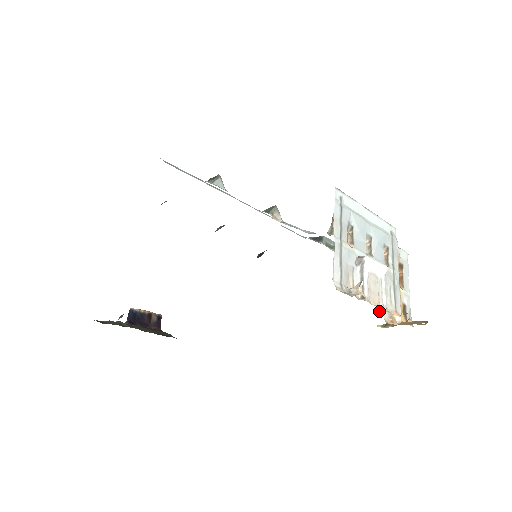
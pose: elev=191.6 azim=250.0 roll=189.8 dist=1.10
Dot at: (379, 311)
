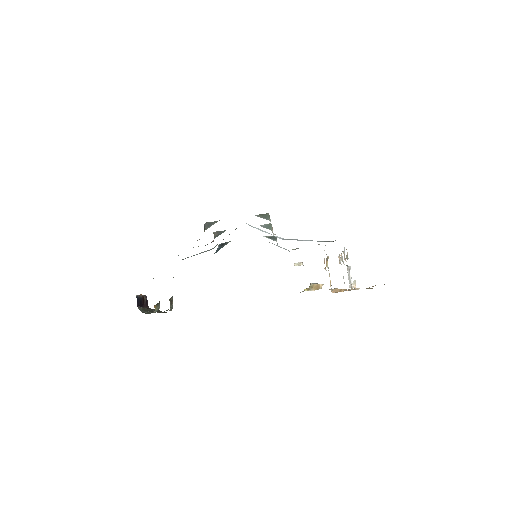
Dot at: occluded
